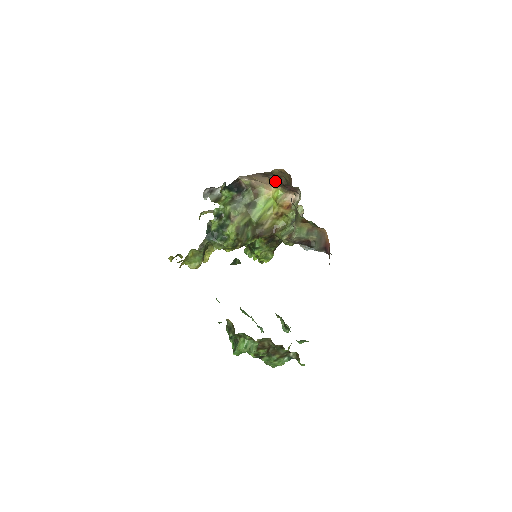
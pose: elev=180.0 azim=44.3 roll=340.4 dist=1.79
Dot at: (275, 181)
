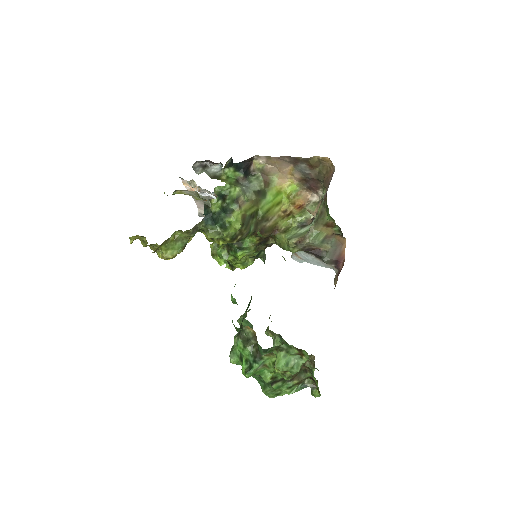
Dot at: (301, 172)
